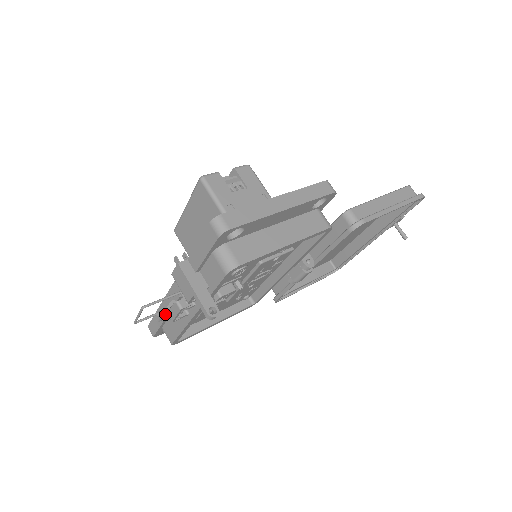
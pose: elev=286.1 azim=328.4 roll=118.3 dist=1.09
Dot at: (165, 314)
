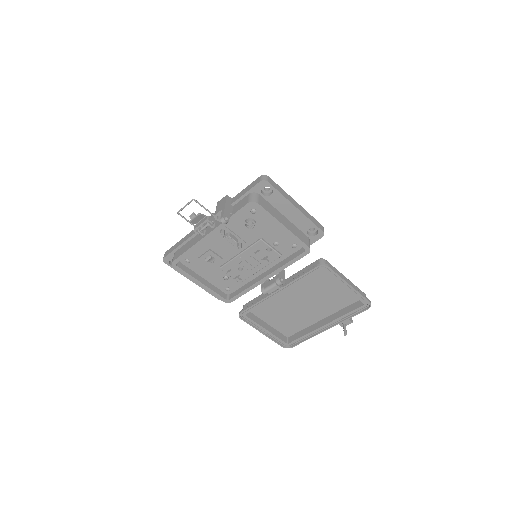
Dot at: (198, 216)
